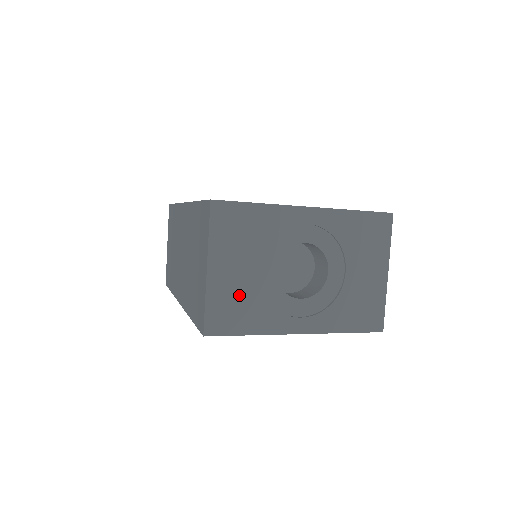
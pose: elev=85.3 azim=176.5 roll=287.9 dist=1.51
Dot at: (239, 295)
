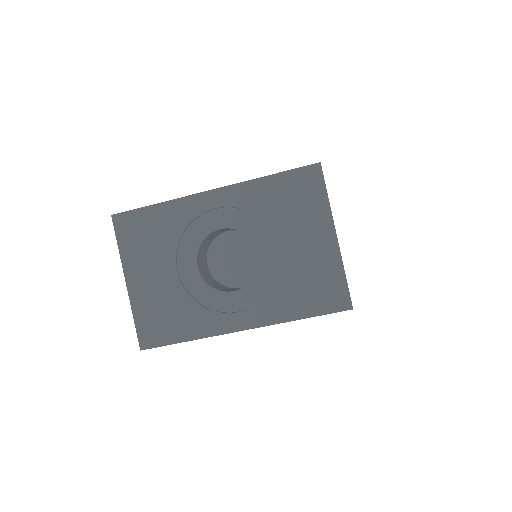
Dot at: (164, 302)
